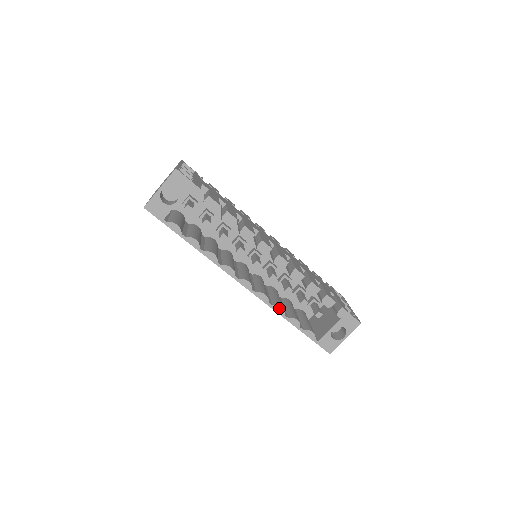
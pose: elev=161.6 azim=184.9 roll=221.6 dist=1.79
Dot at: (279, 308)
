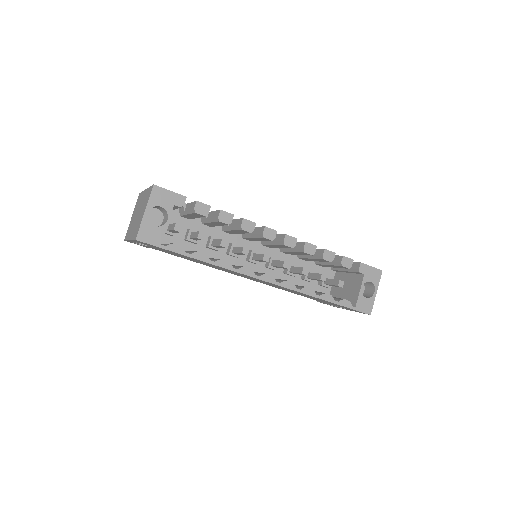
Dot at: (308, 289)
